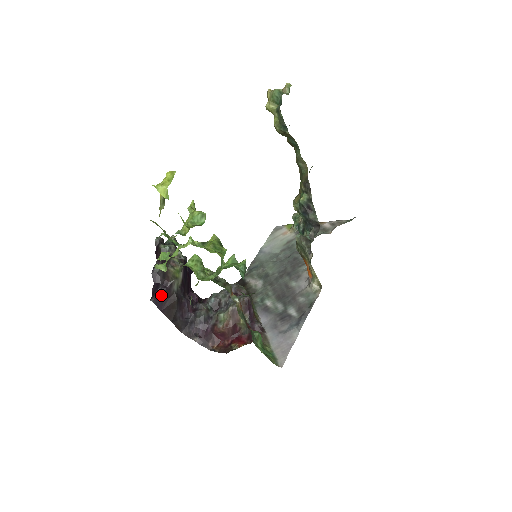
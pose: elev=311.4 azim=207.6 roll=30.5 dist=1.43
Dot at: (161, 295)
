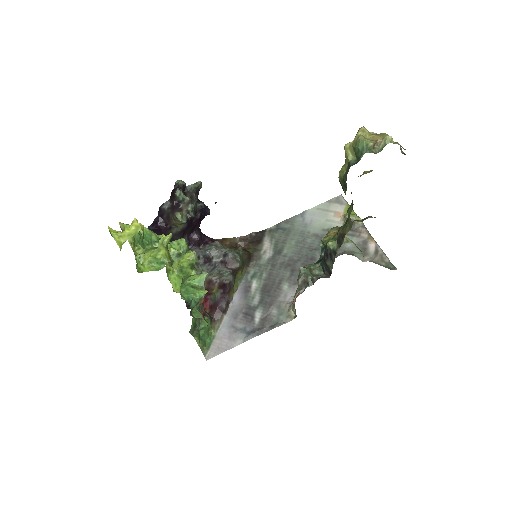
Dot at: (158, 230)
